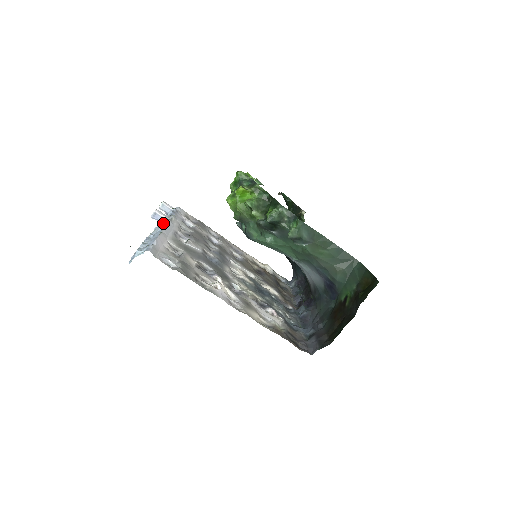
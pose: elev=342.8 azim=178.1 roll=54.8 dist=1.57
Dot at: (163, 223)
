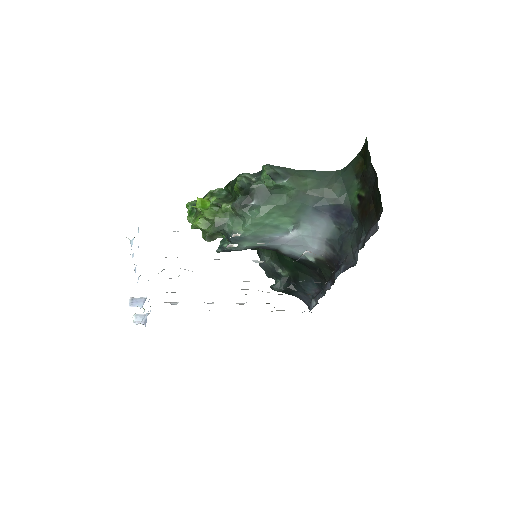
Dot at: occluded
